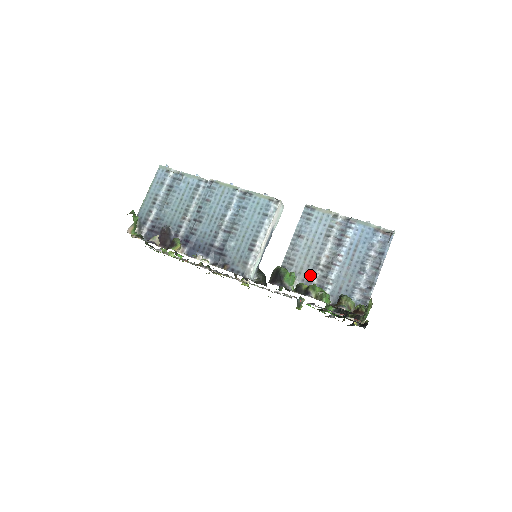
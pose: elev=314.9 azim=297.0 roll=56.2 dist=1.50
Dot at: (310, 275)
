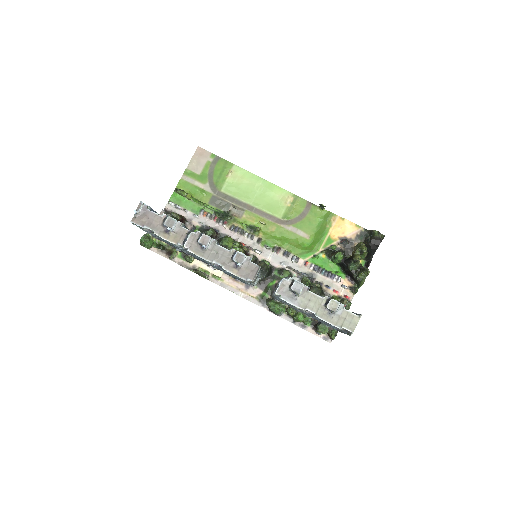
Dot at: occluded
